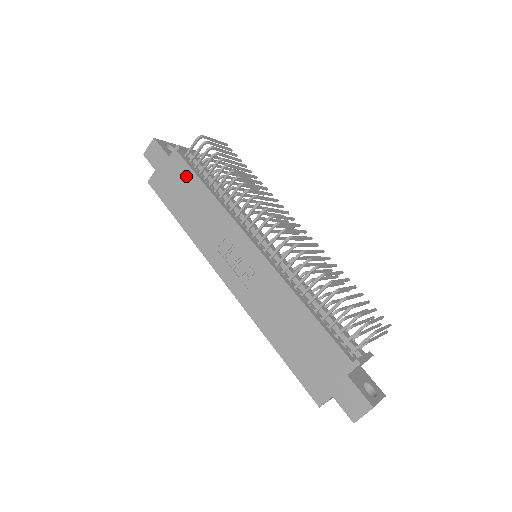
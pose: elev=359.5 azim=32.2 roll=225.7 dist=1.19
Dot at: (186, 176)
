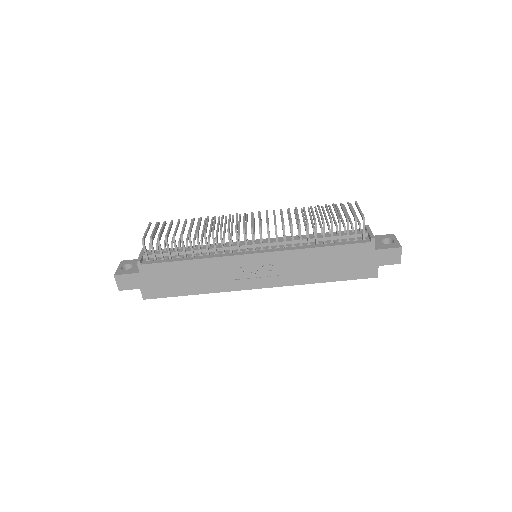
Dot at: (166, 269)
